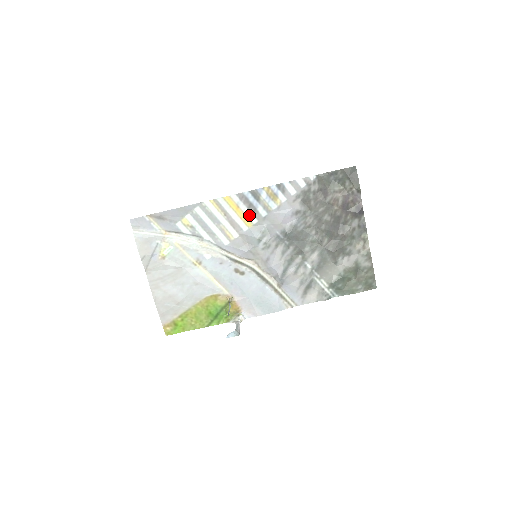
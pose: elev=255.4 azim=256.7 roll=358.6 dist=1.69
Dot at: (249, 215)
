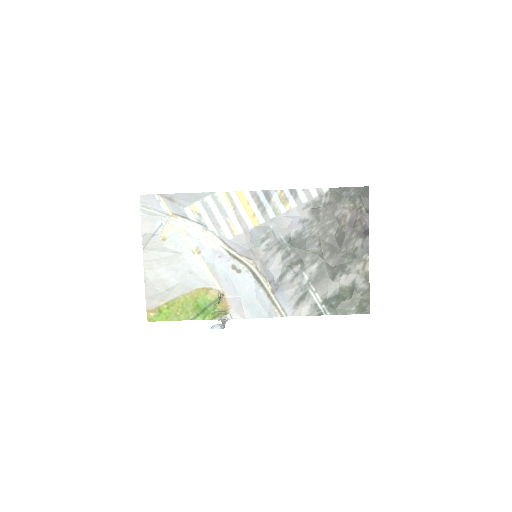
Dot at: (257, 214)
